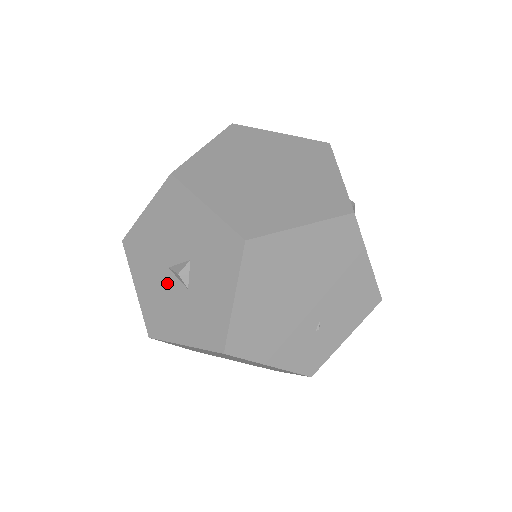
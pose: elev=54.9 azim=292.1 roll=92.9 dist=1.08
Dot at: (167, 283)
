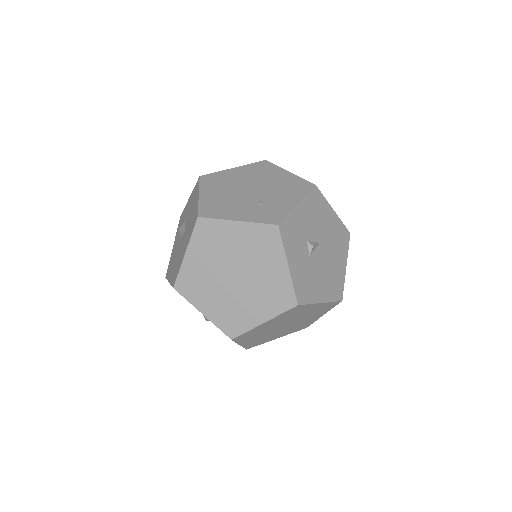
Dot at: occluded
